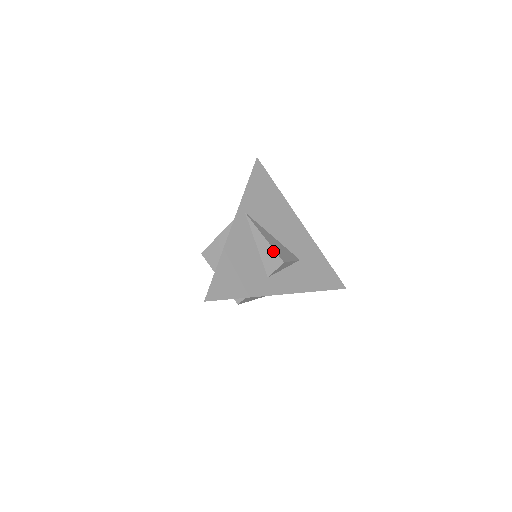
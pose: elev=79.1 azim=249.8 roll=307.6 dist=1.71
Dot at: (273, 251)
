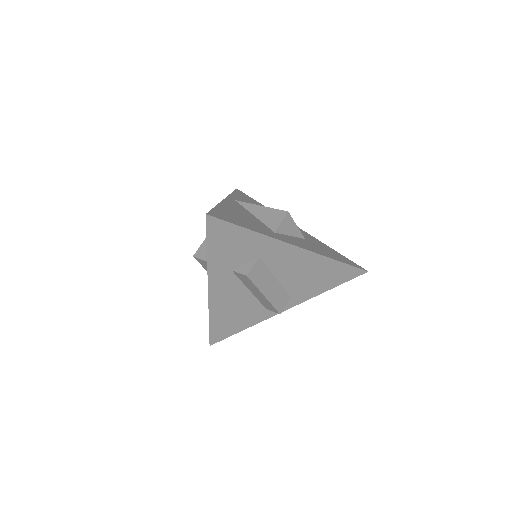
Dot at: (273, 210)
